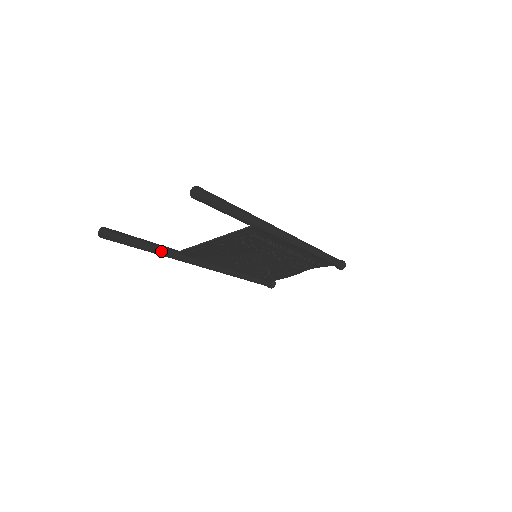
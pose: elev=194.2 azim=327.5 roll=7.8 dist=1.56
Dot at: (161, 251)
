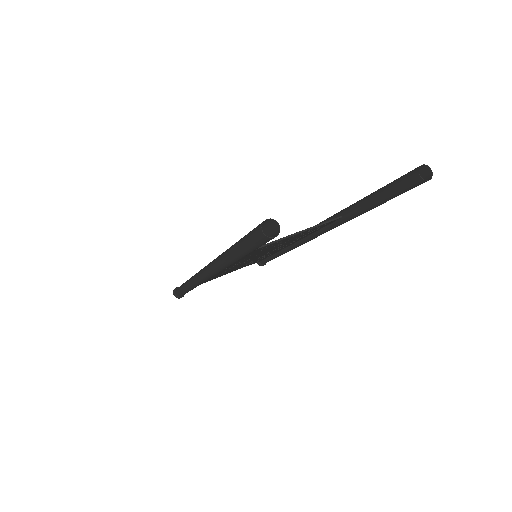
Dot at: occluded
